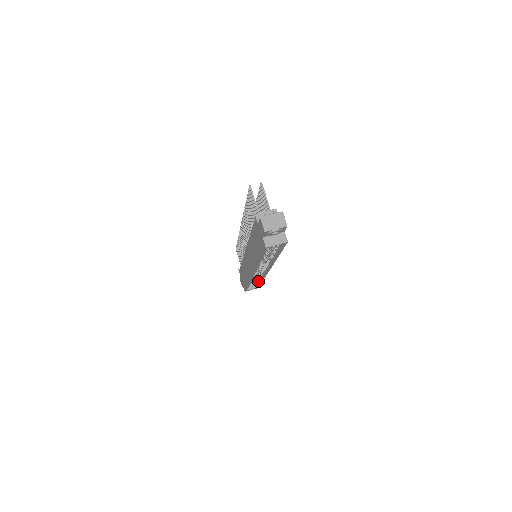
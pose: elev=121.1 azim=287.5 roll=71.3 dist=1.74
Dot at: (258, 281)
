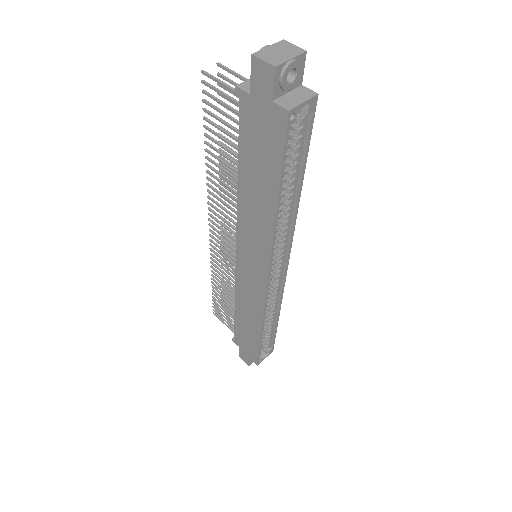
Dot at: (271, 326)
